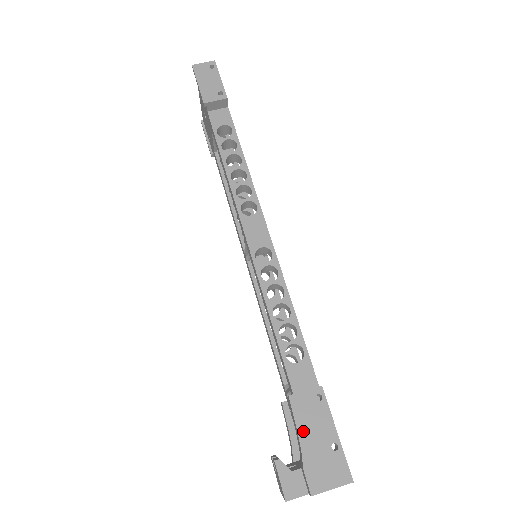
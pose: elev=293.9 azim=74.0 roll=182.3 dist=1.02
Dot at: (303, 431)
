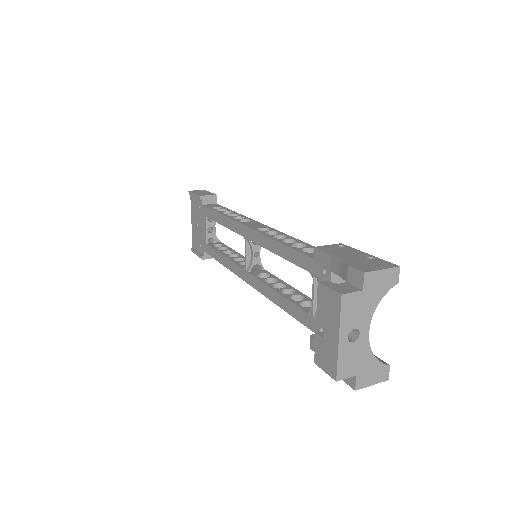
Dot at: (336, 255)
